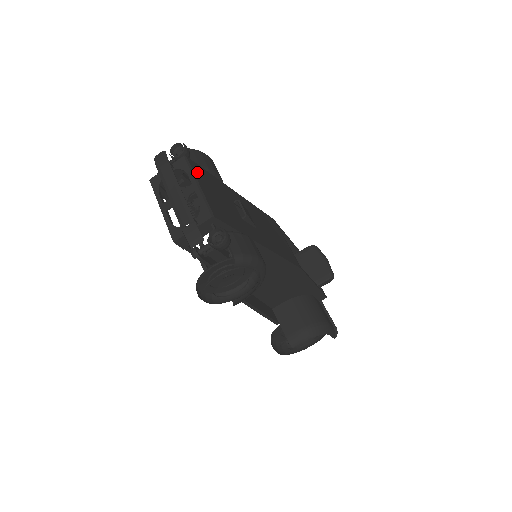
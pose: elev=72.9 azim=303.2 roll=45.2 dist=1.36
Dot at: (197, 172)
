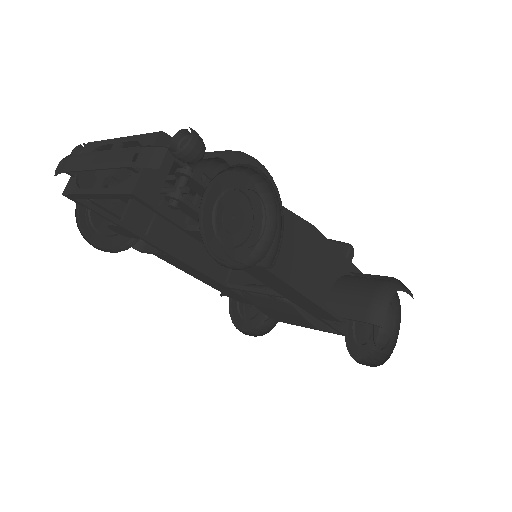
Dot at: occluded
